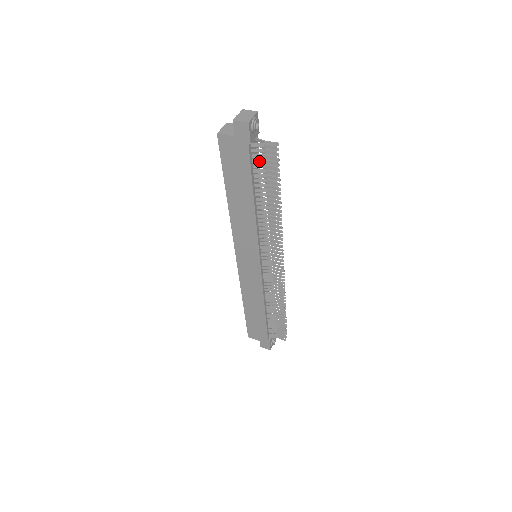
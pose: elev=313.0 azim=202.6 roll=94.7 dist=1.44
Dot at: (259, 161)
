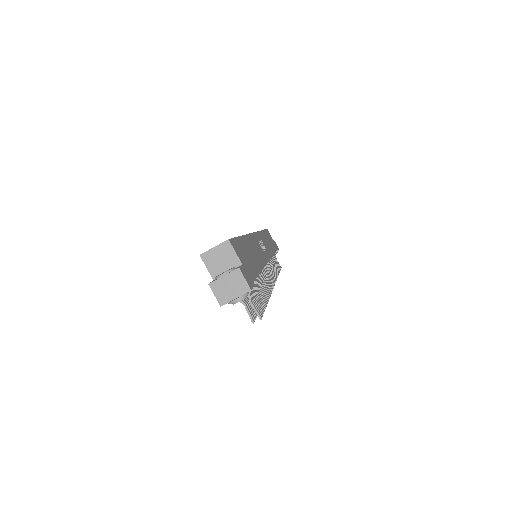
Dot at: occluded
